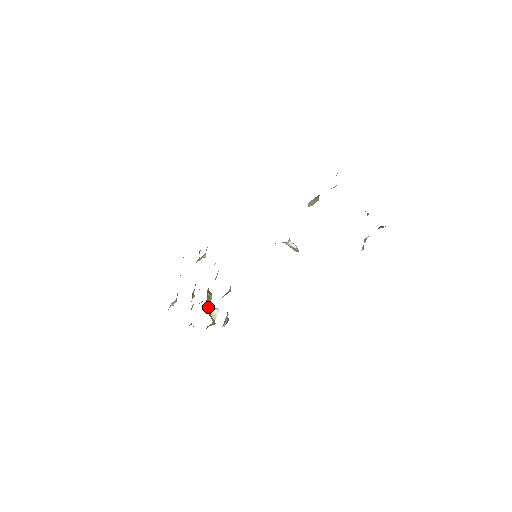
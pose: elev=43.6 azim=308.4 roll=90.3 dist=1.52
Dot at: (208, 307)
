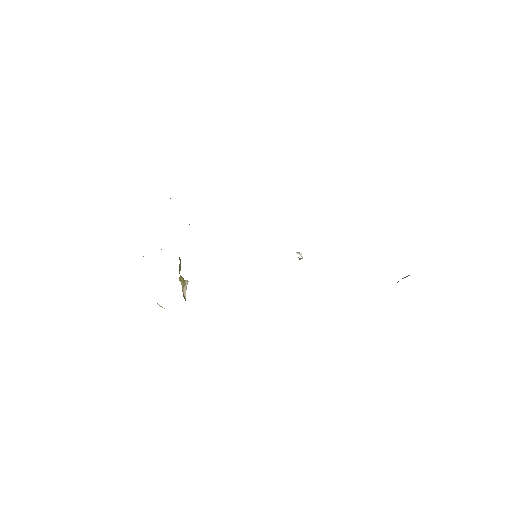
Dot at: (182, 287)
